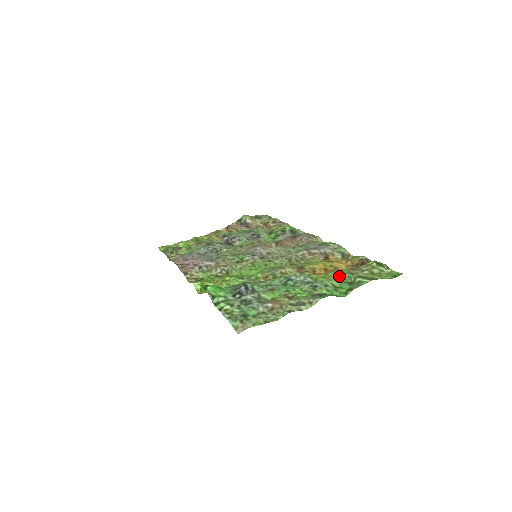
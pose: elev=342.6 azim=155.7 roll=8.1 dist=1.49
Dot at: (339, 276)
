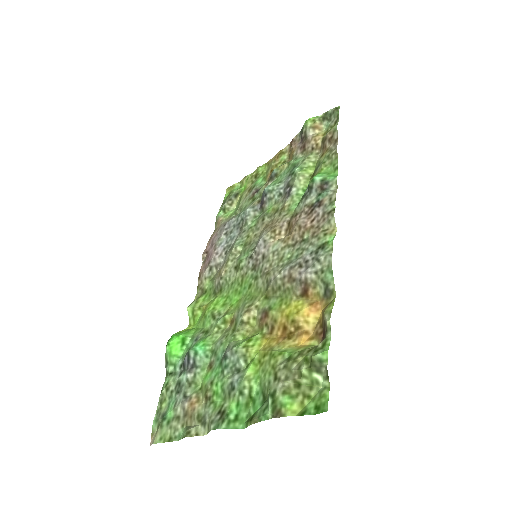
Dot at: (266, 372)
